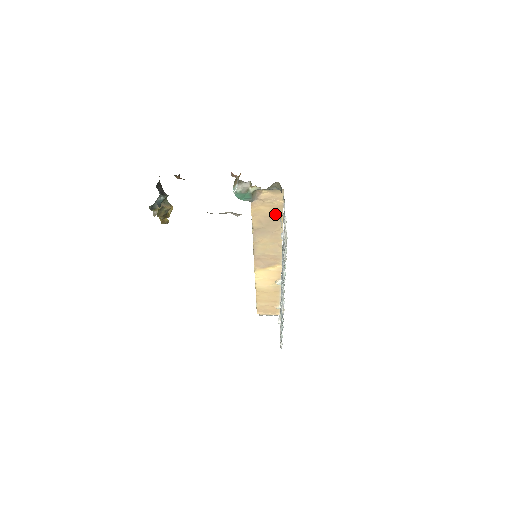
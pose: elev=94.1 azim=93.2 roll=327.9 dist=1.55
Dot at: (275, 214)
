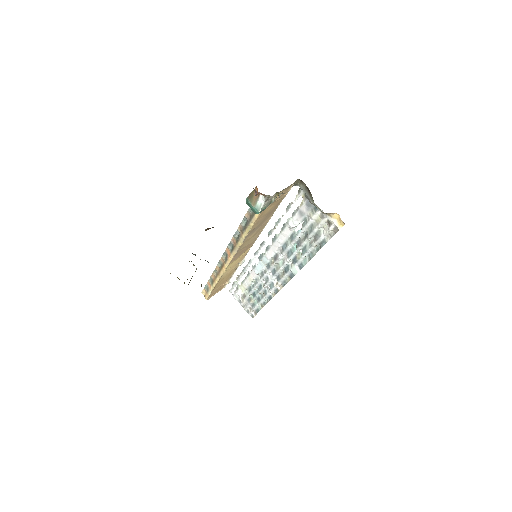
Dot at: (274, 208)
